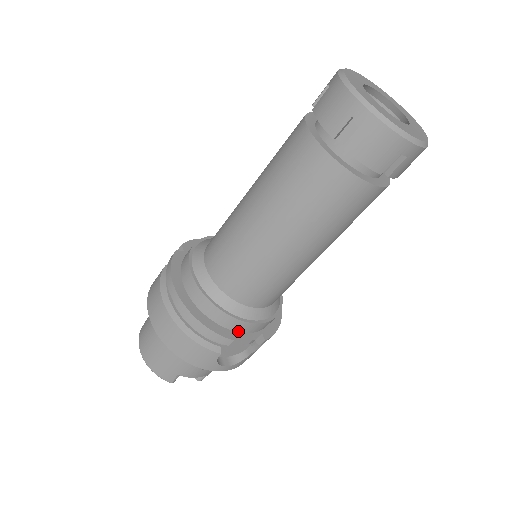
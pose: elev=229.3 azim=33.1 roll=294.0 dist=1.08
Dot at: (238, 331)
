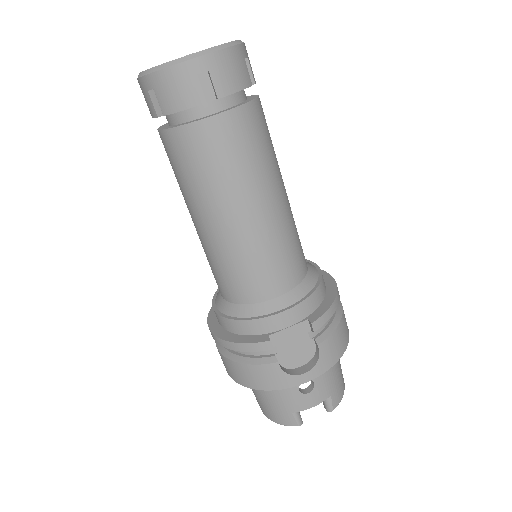
Dot at: (276, 330)
